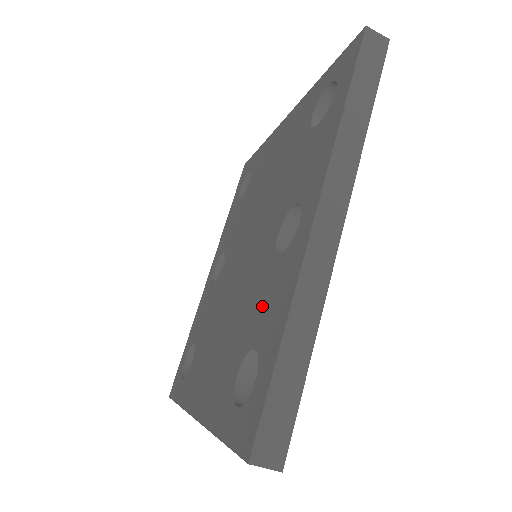
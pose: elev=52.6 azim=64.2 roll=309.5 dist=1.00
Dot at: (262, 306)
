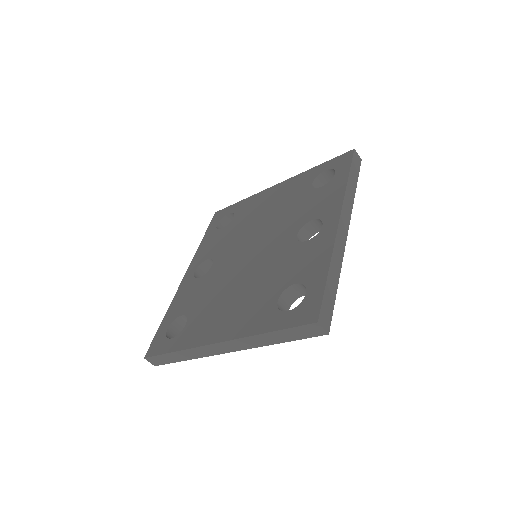
Dot at: (295, 265)
